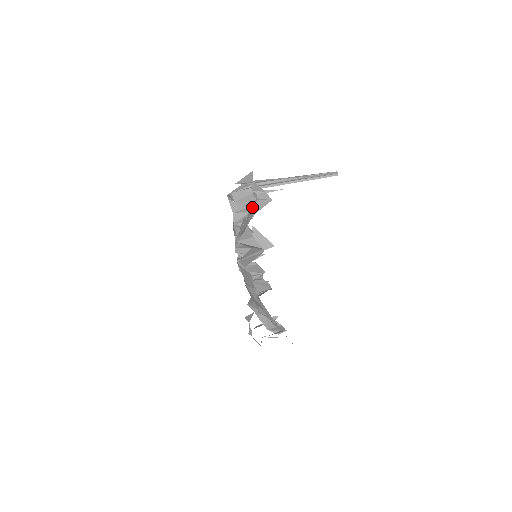
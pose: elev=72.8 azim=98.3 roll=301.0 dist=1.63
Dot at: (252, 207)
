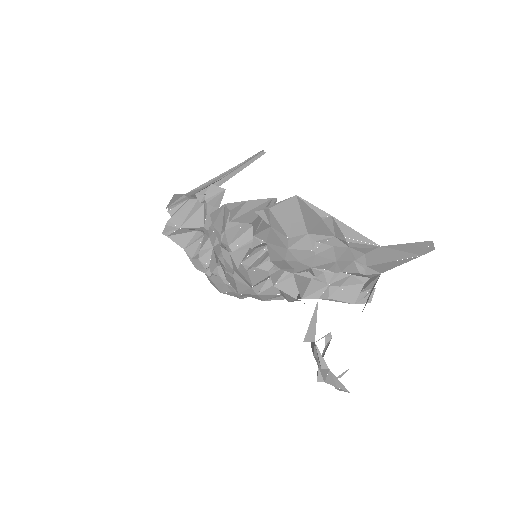
Dot at: (207, 213)
